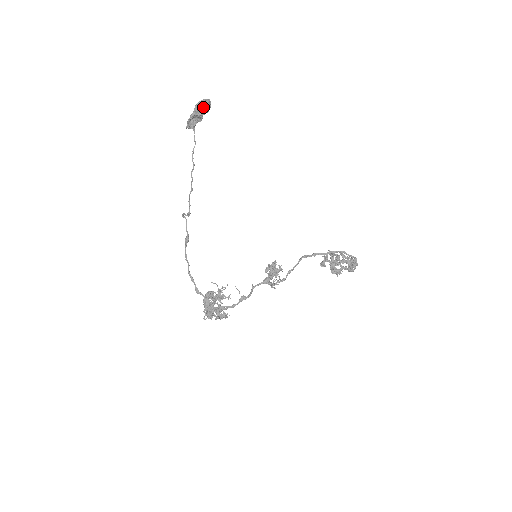
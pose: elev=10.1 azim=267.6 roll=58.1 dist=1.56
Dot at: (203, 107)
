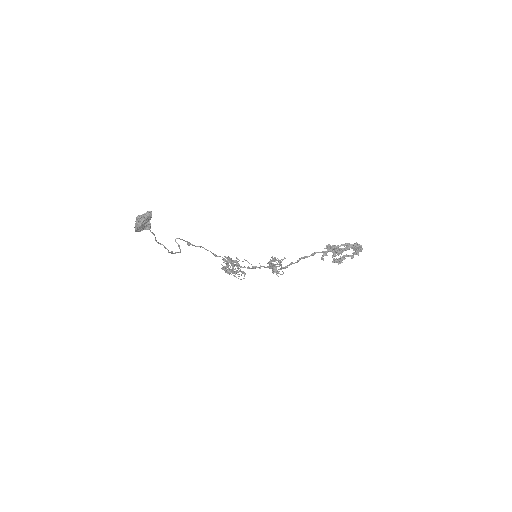
Dot at: (143, 226)
